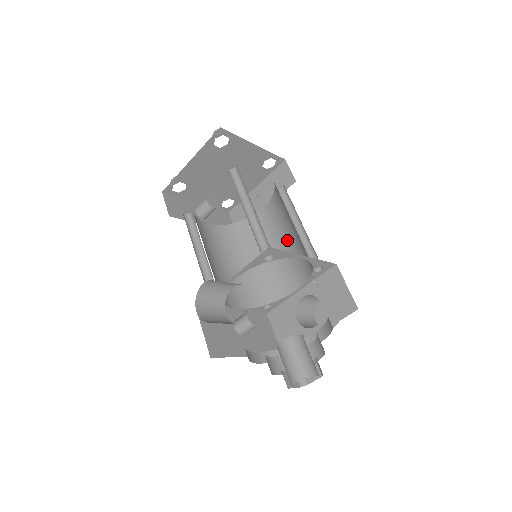
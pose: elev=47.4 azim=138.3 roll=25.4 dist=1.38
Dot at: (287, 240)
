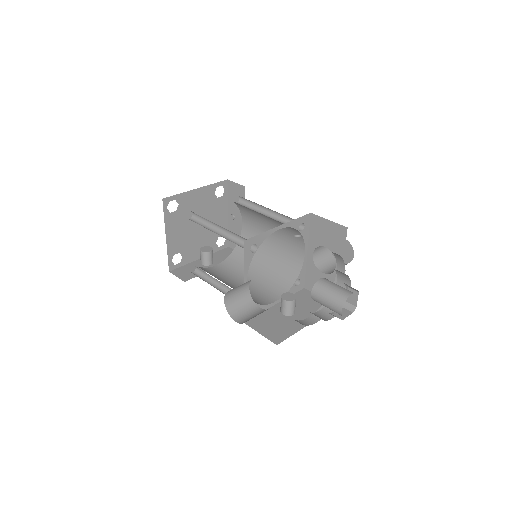
Dot at: (271, 228)
